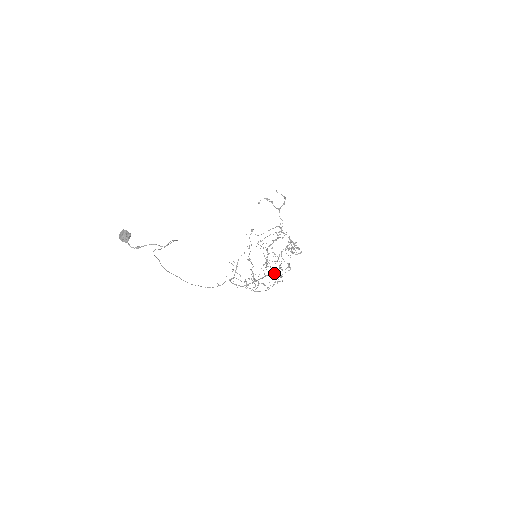
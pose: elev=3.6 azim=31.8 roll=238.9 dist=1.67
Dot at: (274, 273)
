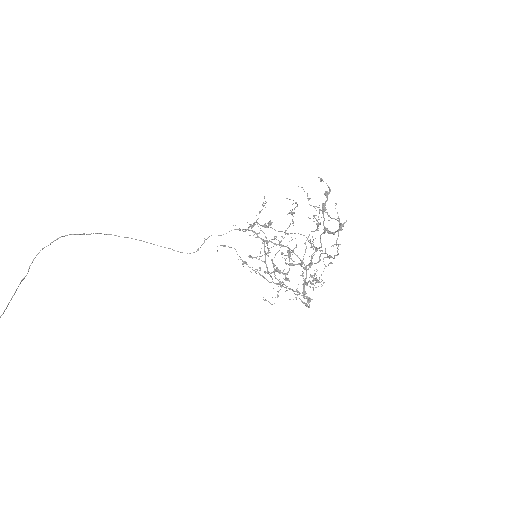
Dot at: occluded
